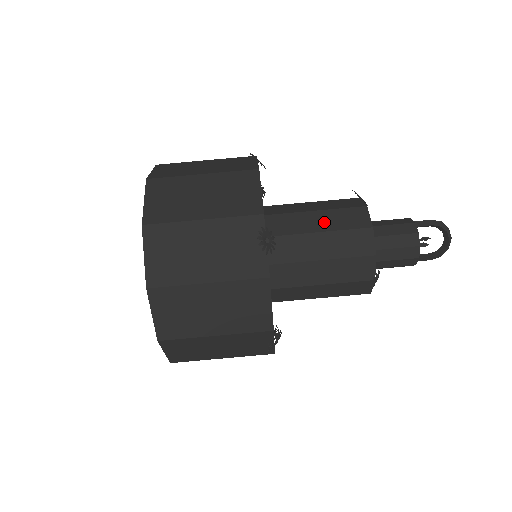
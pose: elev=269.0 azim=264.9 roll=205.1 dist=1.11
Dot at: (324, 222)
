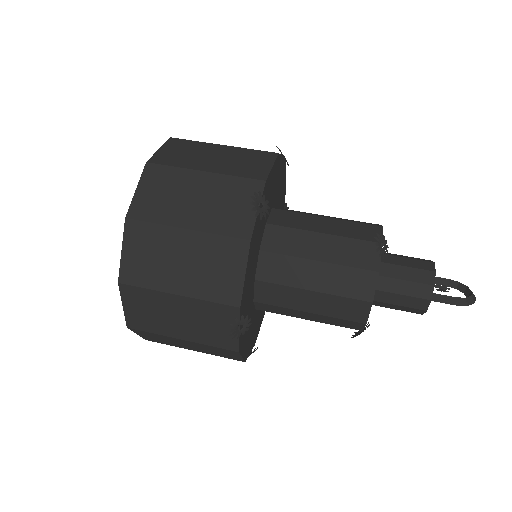
Dot at: occluded
